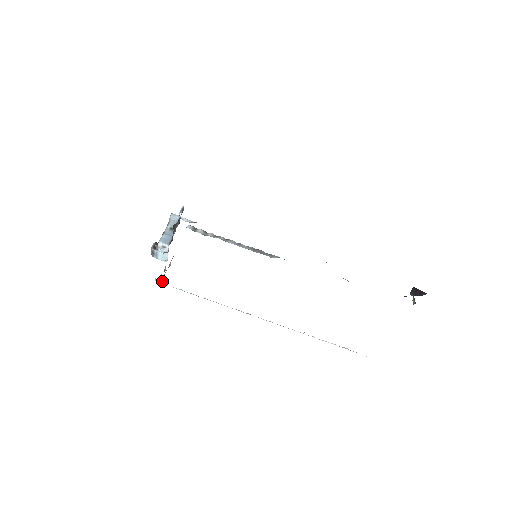
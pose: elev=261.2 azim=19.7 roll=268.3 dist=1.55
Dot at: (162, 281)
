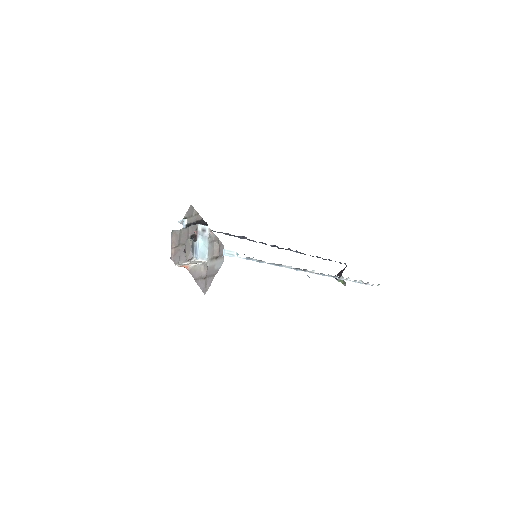
Dot at: (230, 252)
